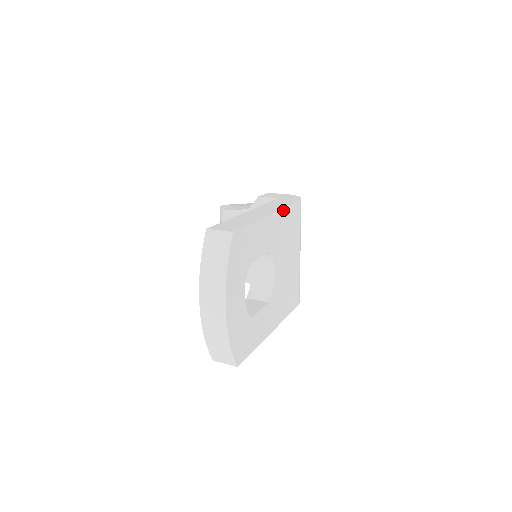
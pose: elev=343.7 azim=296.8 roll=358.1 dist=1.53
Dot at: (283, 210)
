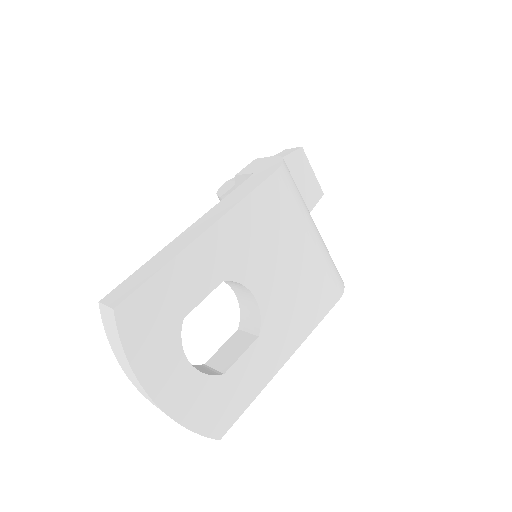
Dot at: (234, 210)
